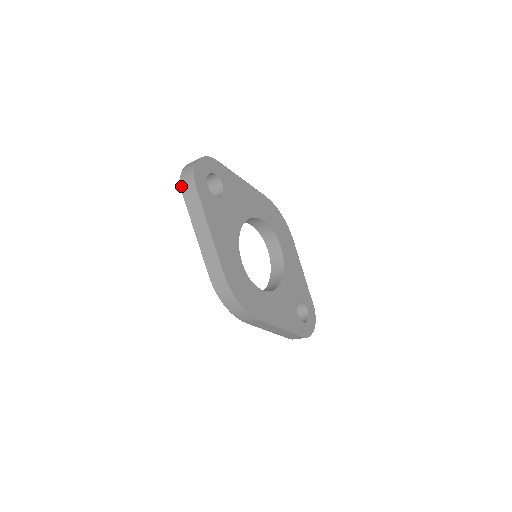
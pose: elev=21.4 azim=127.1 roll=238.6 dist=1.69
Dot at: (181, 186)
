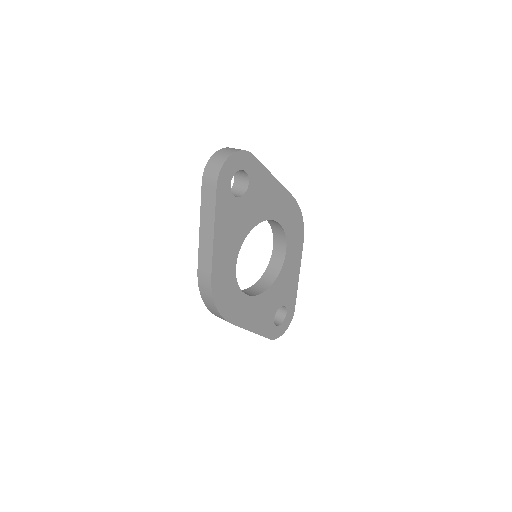
Dot at: (203, 174)
